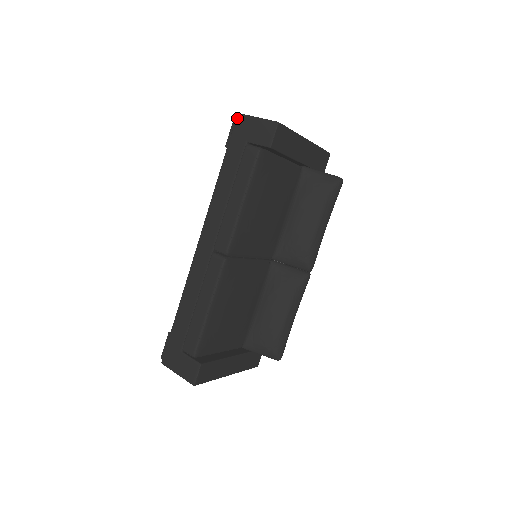
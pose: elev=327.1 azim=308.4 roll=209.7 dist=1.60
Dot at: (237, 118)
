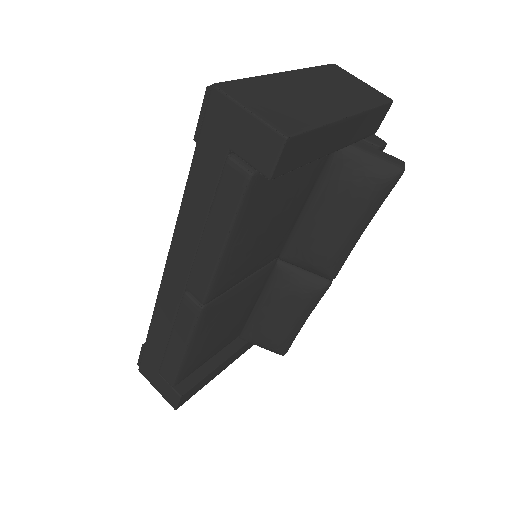
Dot at: (211, 95)
